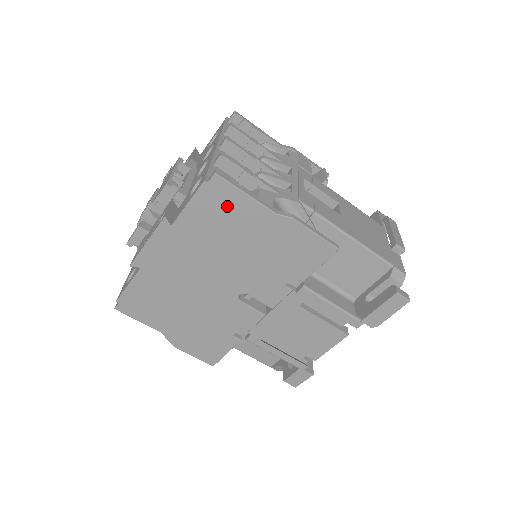
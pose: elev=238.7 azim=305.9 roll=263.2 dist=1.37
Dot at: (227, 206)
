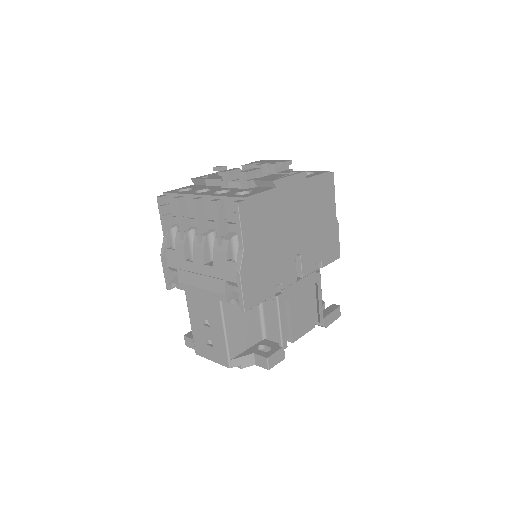
Dot at: (327, 193)
